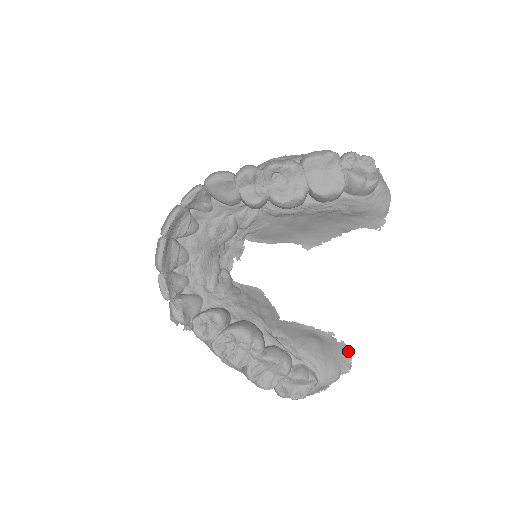
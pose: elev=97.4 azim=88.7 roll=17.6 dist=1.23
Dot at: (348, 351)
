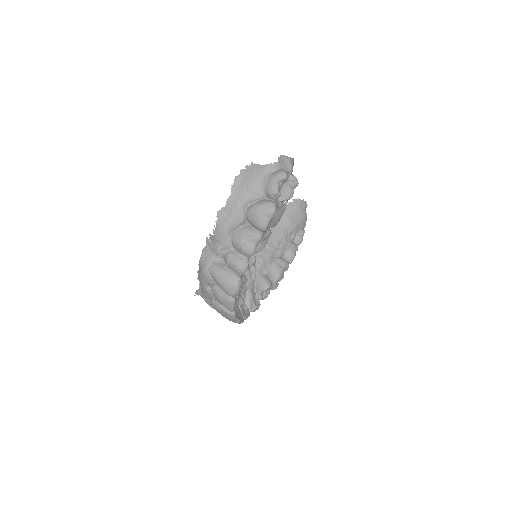
Dot at: (300, 200)
